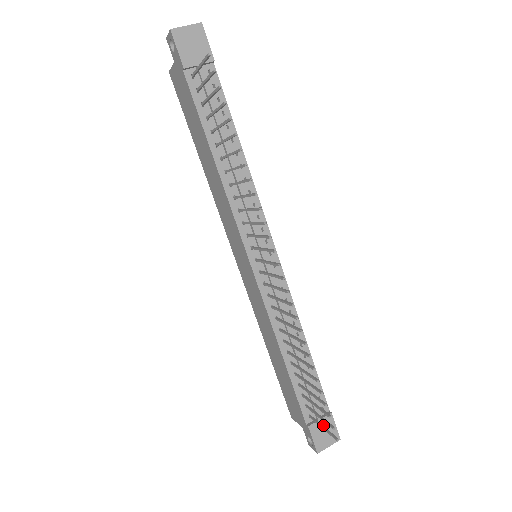
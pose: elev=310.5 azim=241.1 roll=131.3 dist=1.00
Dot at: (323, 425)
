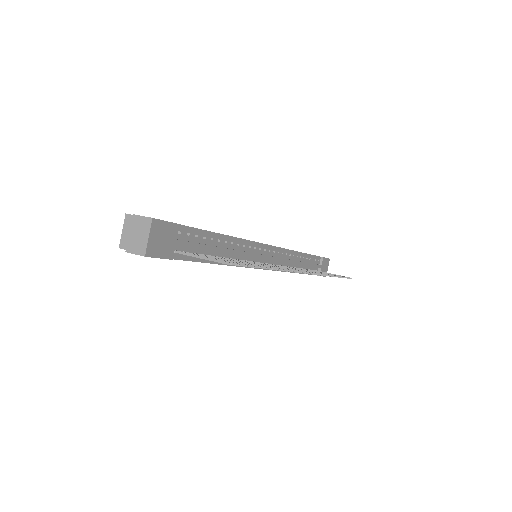
Dot at: (323, 266)
